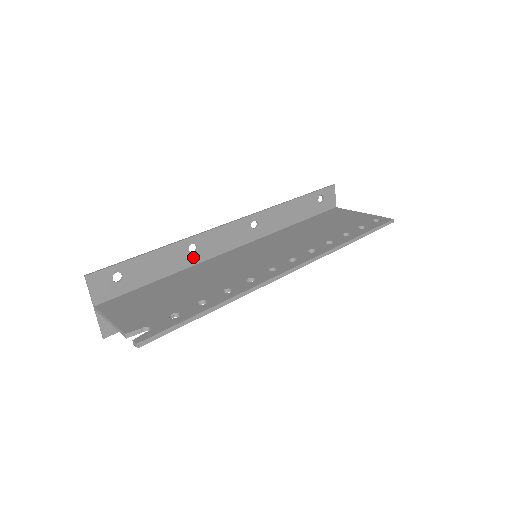
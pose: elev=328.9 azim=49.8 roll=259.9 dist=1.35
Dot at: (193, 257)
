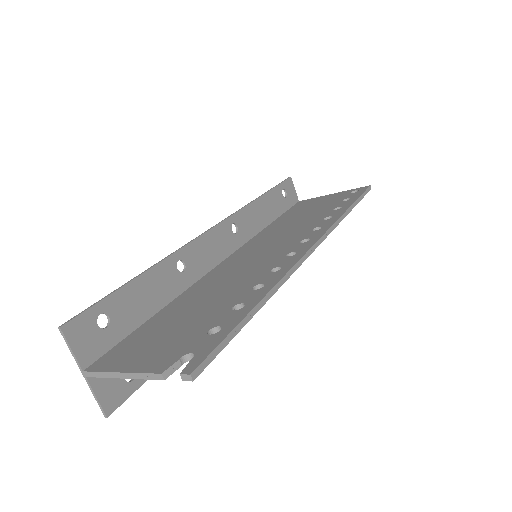
Dot at: (184, 278)
